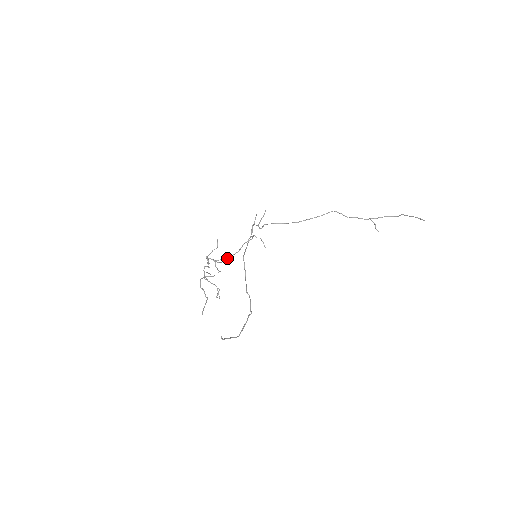
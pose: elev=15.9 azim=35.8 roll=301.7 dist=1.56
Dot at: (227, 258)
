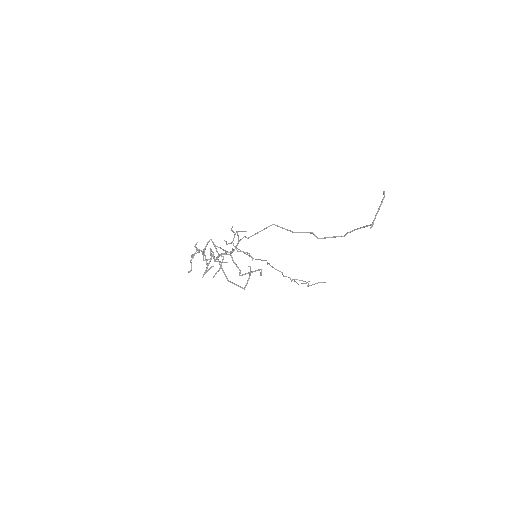
Dot at: occluded
